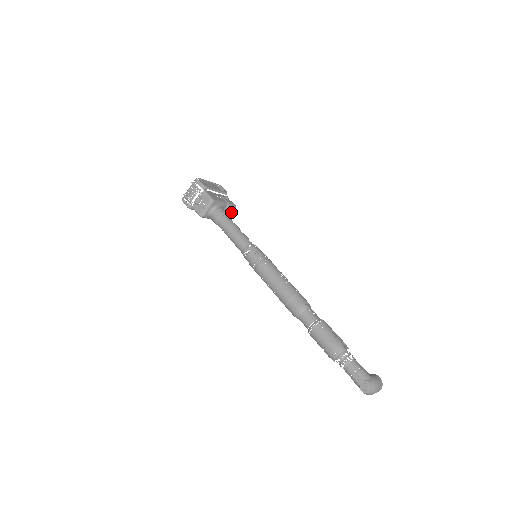
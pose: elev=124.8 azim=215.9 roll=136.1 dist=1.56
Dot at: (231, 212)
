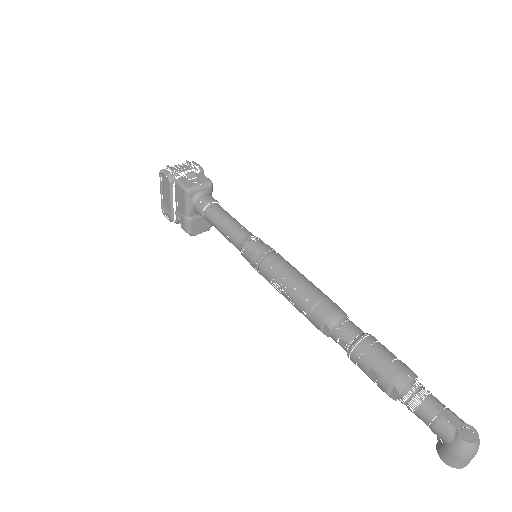
Dot at: (206, 224)
